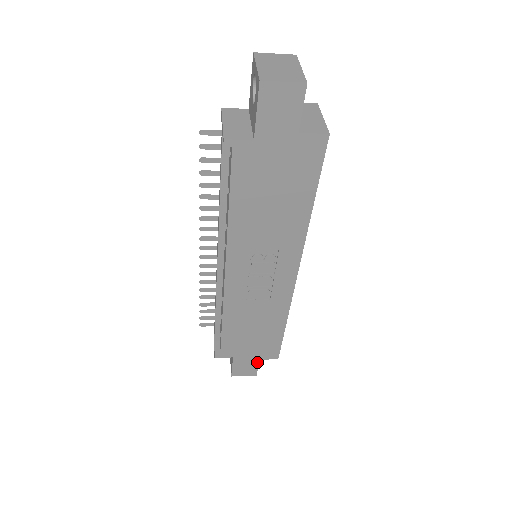
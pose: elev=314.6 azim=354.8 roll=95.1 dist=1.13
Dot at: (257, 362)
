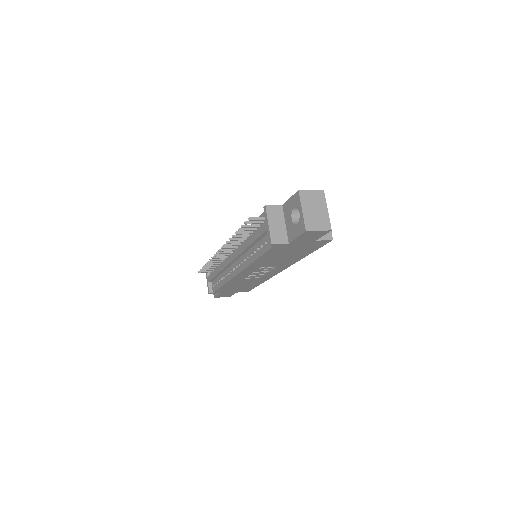
Dot at: (234, 293)
